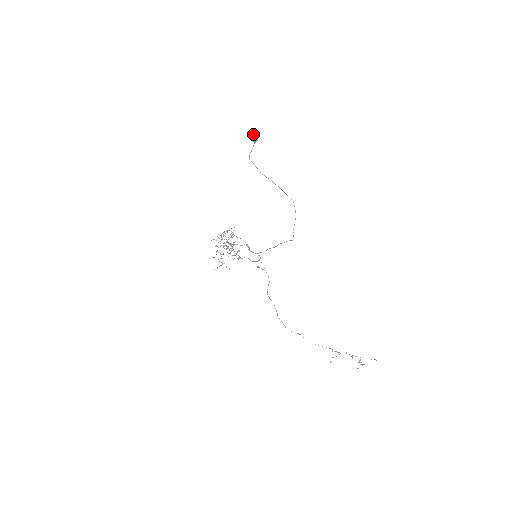
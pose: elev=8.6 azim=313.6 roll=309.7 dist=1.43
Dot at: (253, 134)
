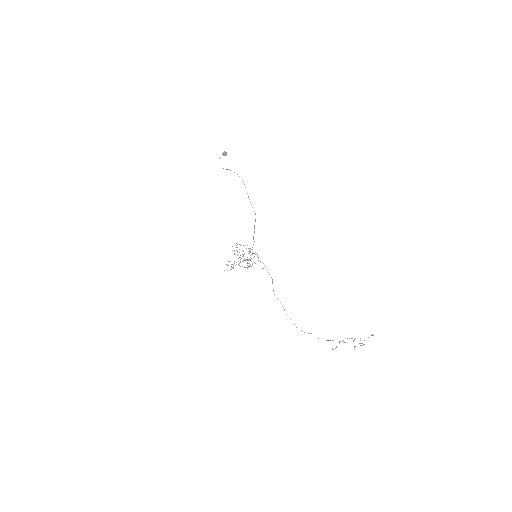
Dot at: (223, 152)
